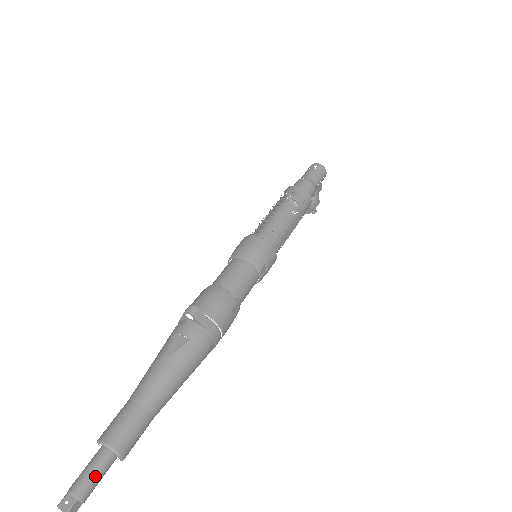
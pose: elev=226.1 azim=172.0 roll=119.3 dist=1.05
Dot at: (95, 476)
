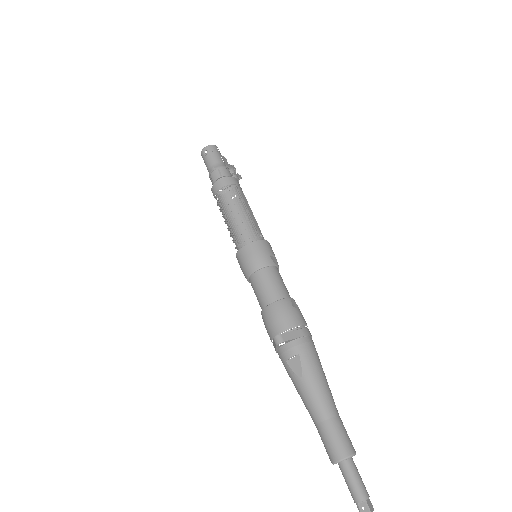
Dot at: (357, 480)
